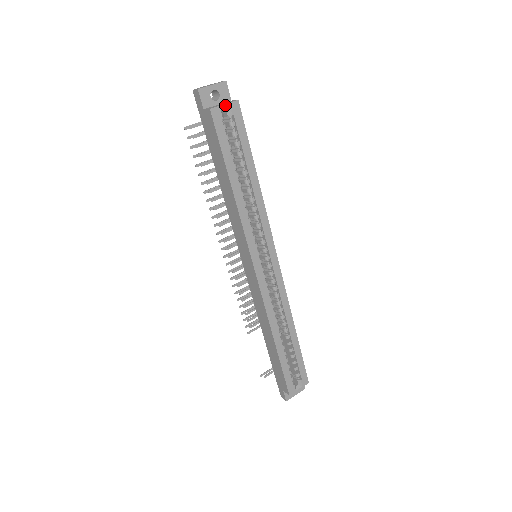
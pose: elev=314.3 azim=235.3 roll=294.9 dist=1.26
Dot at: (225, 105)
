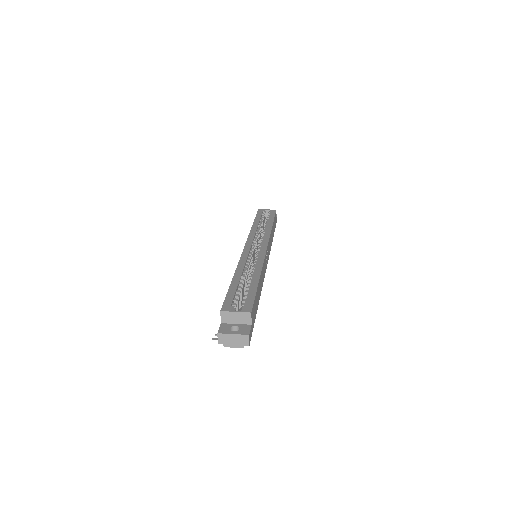
Dot at: (268, 210)
